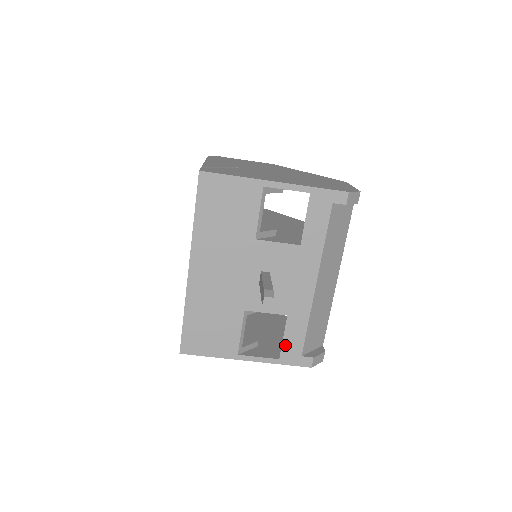
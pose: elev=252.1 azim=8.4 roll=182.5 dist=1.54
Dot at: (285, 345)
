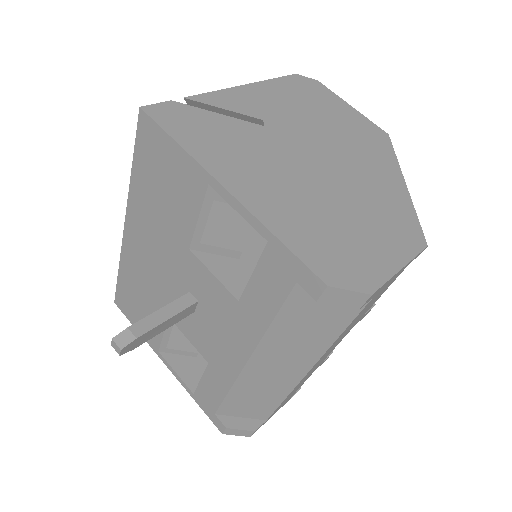
Dot at: (201, 388)
